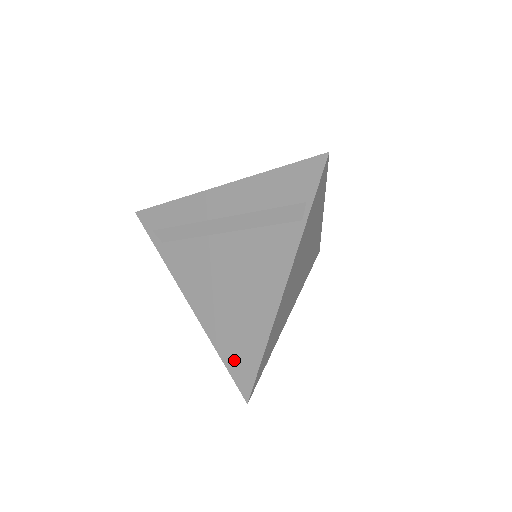
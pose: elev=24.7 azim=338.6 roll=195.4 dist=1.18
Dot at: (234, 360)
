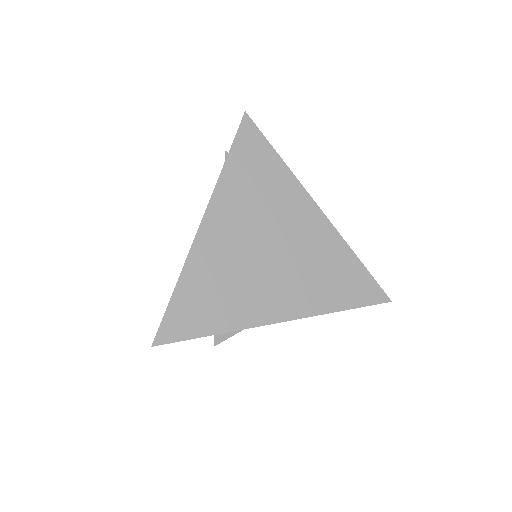
Dot at: occluded
